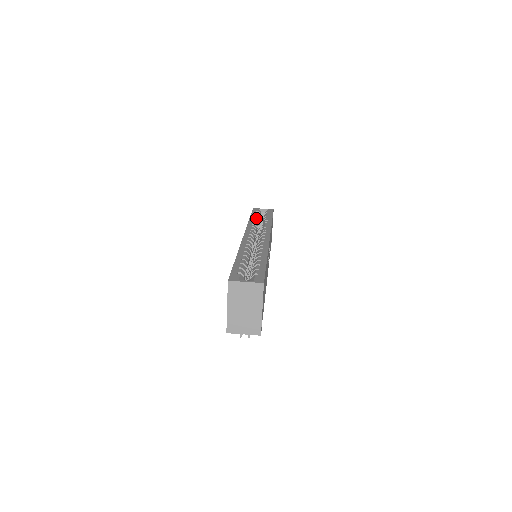
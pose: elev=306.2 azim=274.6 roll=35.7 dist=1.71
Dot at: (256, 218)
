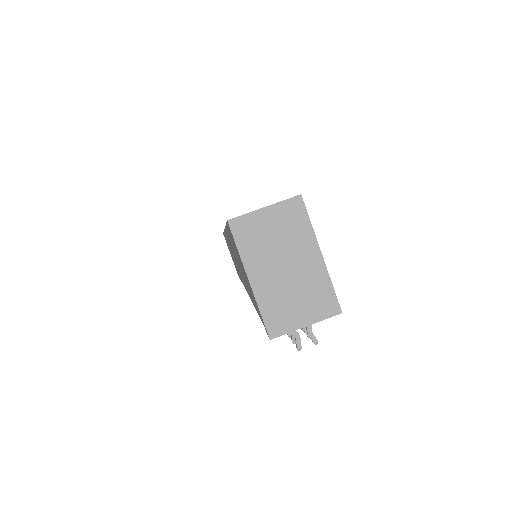
Dot at: occluded
